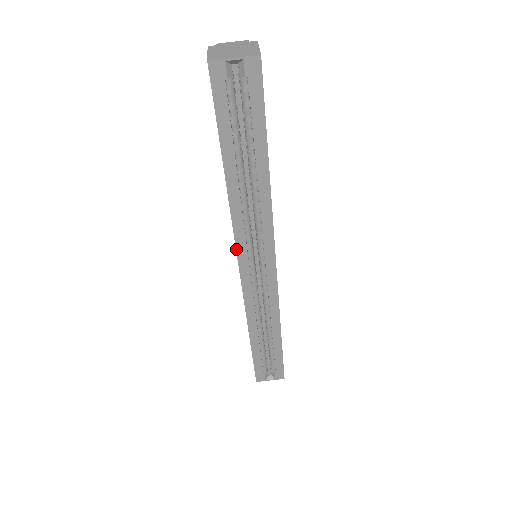
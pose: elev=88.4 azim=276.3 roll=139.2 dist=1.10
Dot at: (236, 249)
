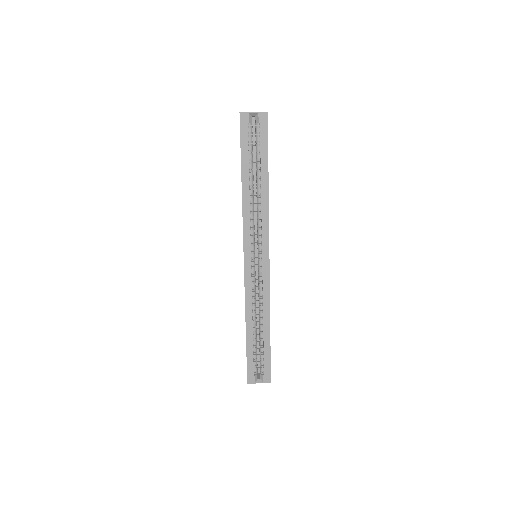
Dot at: (243, 240)
